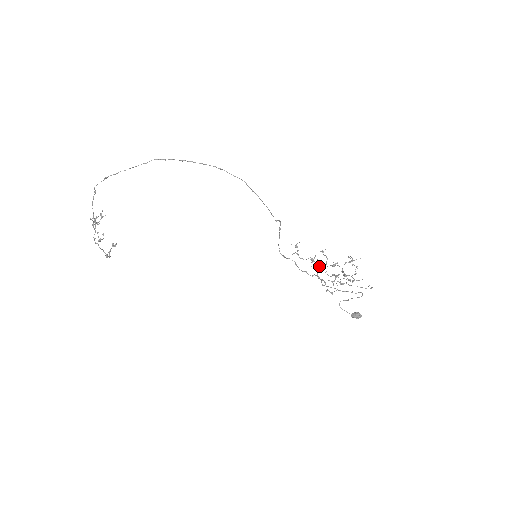
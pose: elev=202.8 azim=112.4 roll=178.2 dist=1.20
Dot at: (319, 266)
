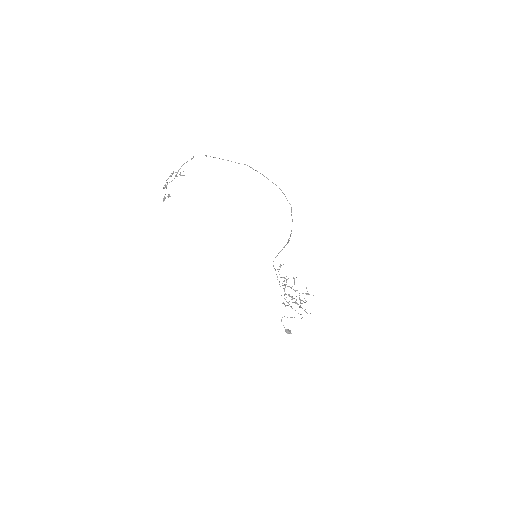
Dot at: occluded
